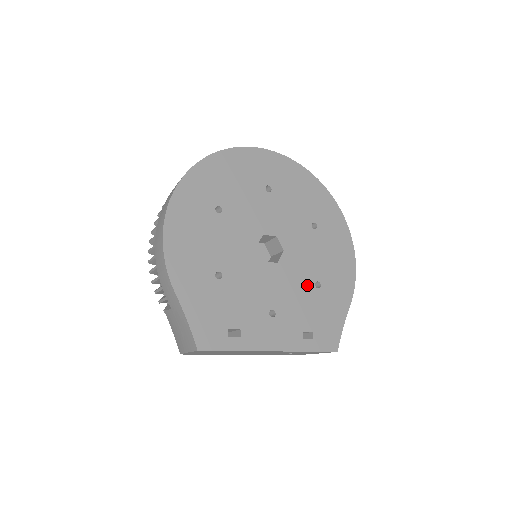
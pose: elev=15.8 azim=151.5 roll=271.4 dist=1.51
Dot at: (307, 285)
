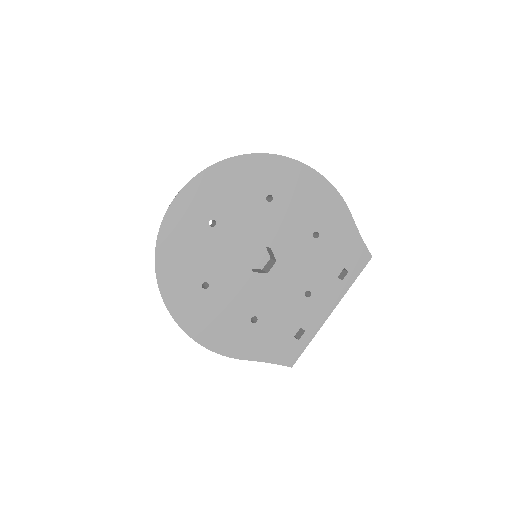
Dot at: (309, 246)
